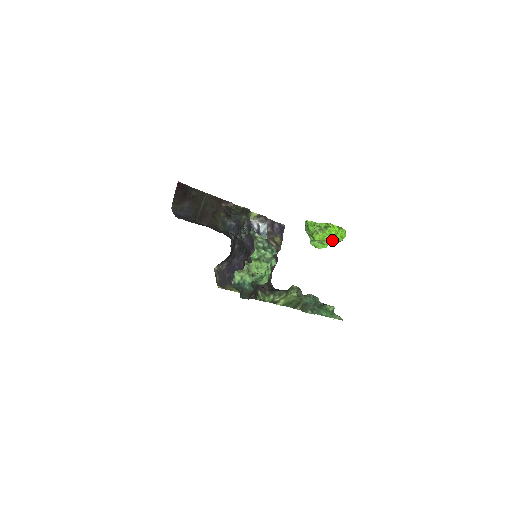
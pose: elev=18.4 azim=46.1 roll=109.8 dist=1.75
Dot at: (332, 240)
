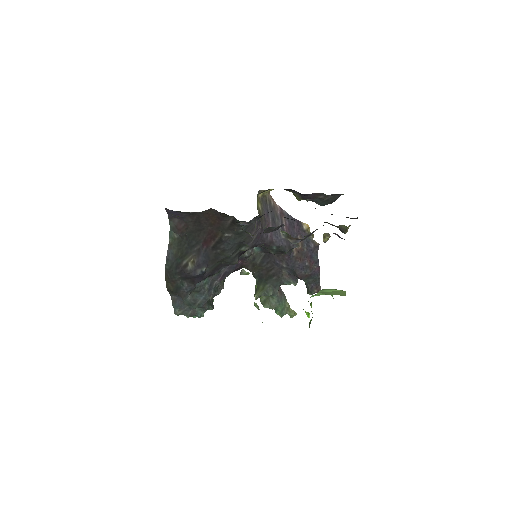
Dot at: occluded
